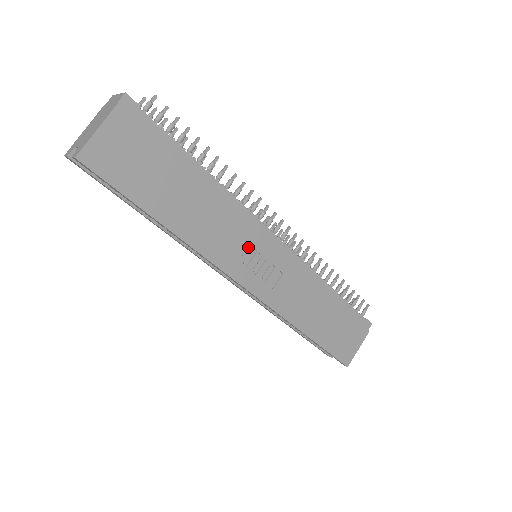
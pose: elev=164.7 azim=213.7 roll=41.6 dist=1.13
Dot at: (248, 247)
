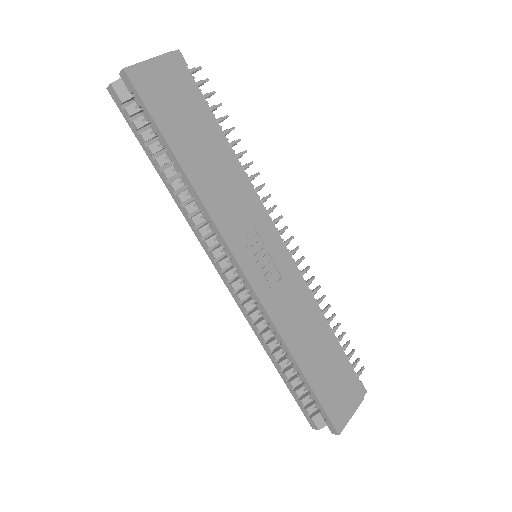
Dot at: (253, 231)
